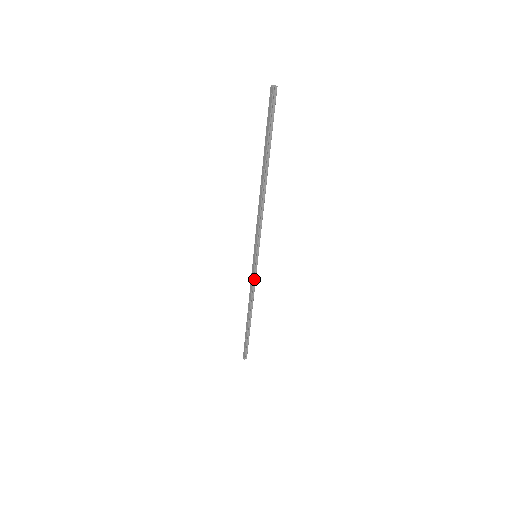
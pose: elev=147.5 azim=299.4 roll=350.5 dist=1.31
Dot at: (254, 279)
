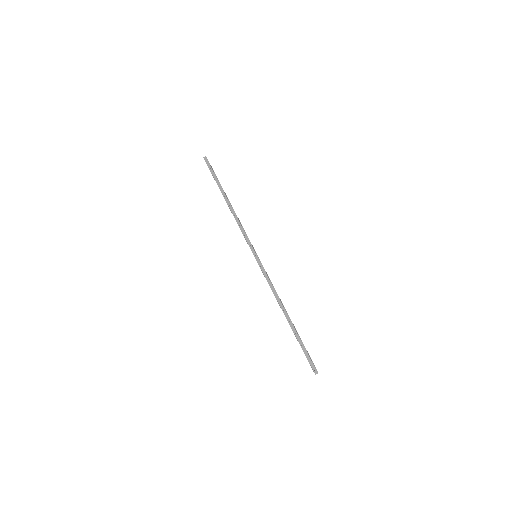
Dot at: (267, 276)
